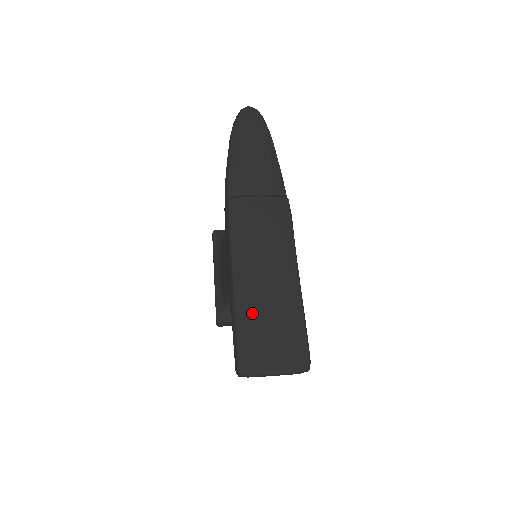
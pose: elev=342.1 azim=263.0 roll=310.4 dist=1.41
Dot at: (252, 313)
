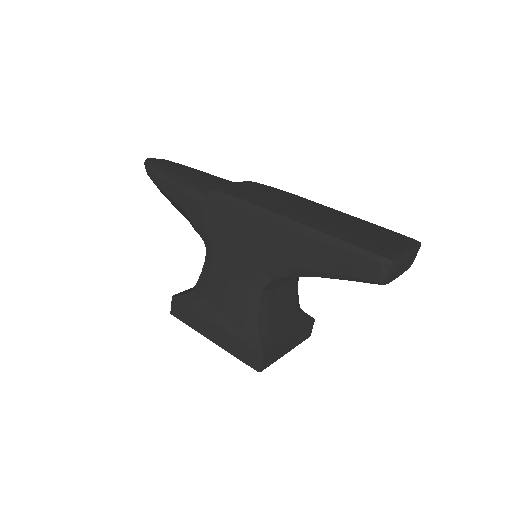
Dot at: (337, 229)
